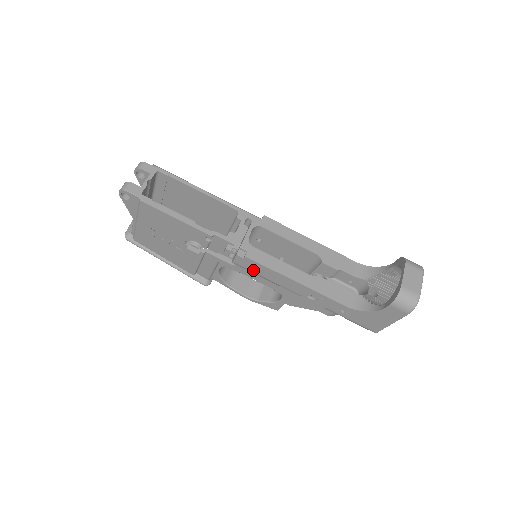
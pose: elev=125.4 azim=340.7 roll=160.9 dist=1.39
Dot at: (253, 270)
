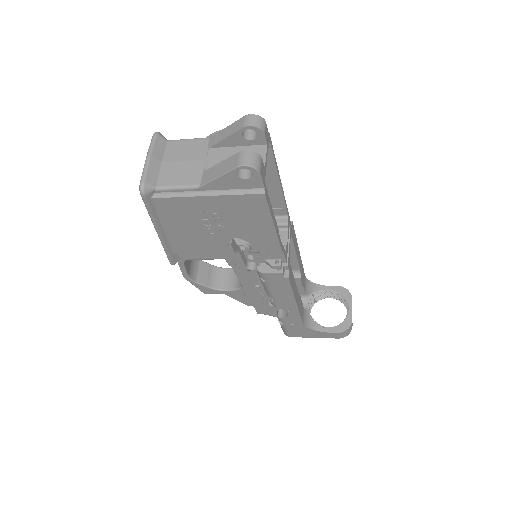
Dot at: (272, 284)
